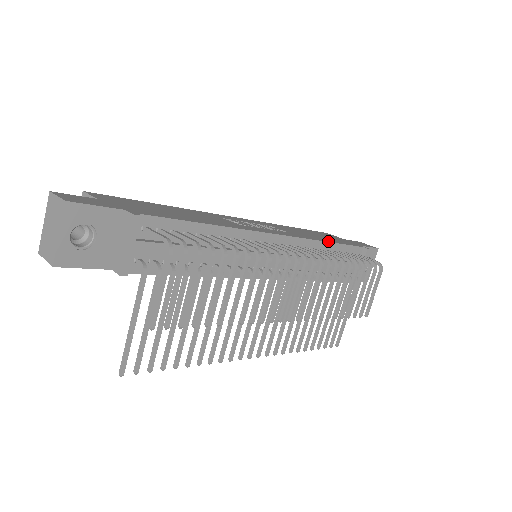
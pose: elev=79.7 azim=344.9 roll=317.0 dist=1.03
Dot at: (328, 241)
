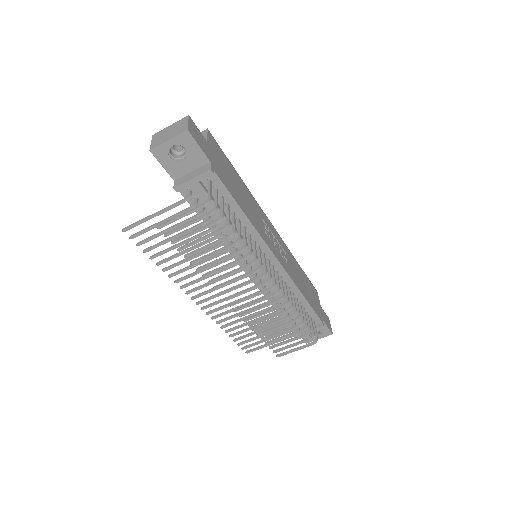
Dot at: (304, 295)
